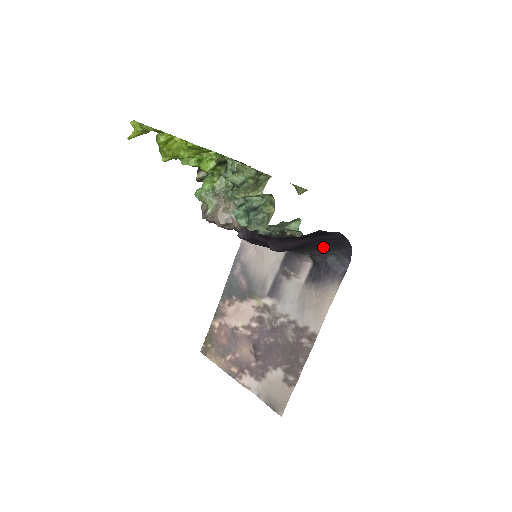
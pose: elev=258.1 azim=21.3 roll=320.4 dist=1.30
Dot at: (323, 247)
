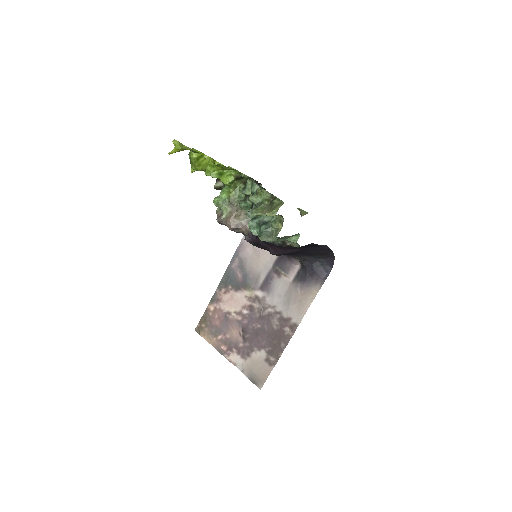
Dot at: (312, 255)
